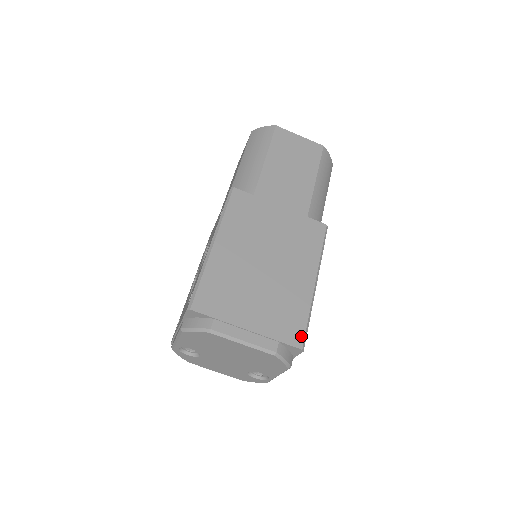
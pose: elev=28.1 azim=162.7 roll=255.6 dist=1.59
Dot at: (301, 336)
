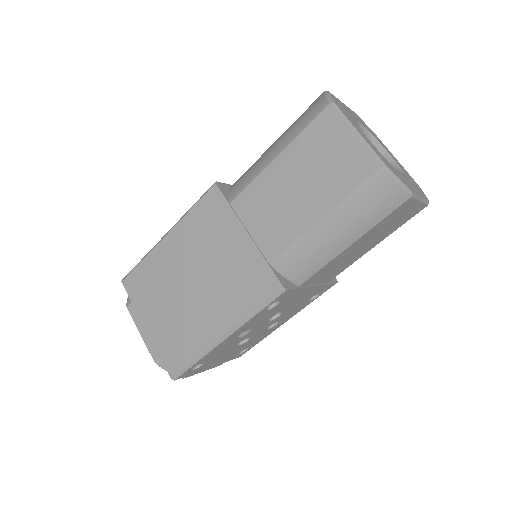
Dot at: (177, 369)
